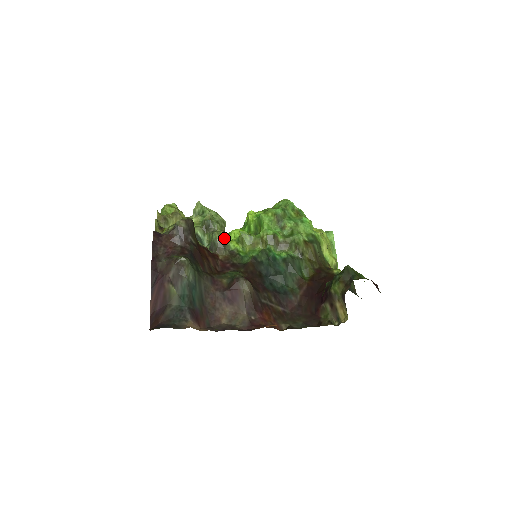
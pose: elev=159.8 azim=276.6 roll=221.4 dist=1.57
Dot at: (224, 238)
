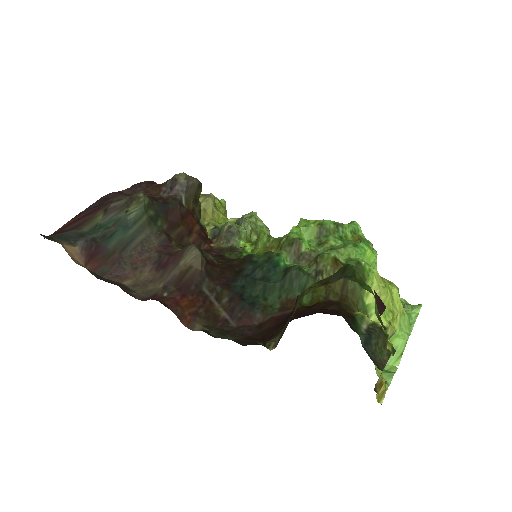
Dot at: (235, 228)
